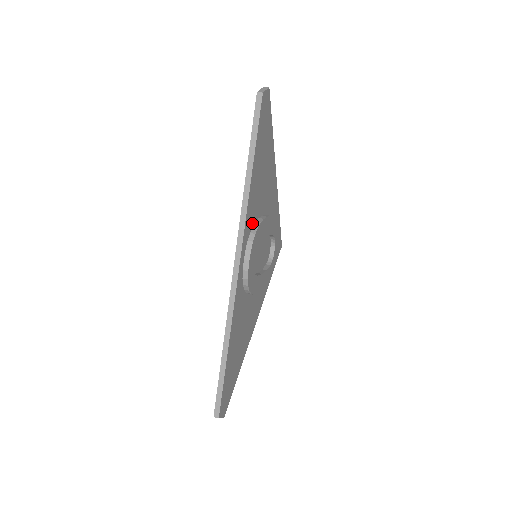
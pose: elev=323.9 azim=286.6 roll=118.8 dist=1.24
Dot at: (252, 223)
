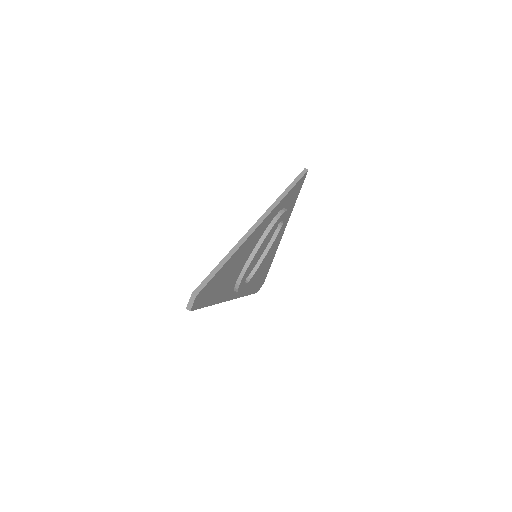
Dot at: (234, 284)
